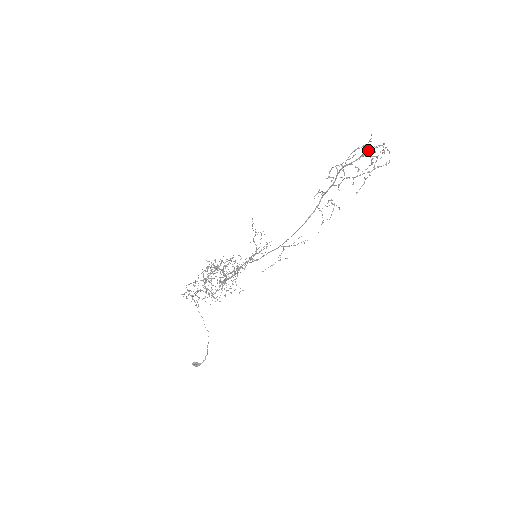
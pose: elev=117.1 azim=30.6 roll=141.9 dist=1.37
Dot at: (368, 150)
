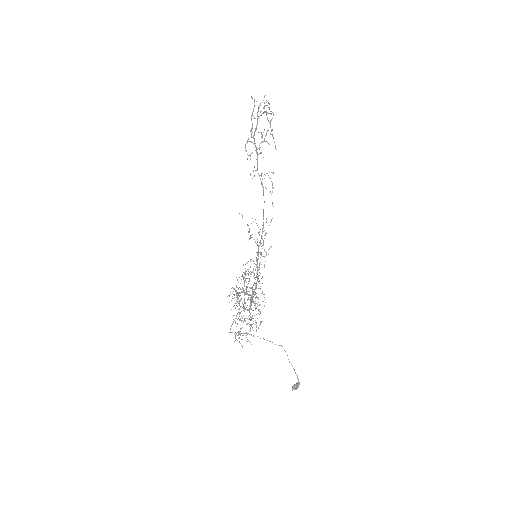
Dot at: (258, 111)
